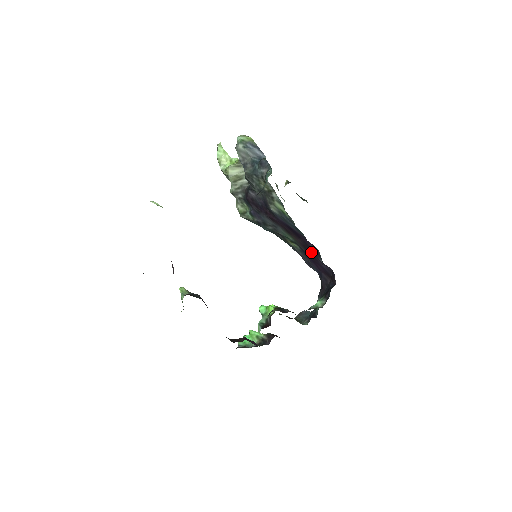
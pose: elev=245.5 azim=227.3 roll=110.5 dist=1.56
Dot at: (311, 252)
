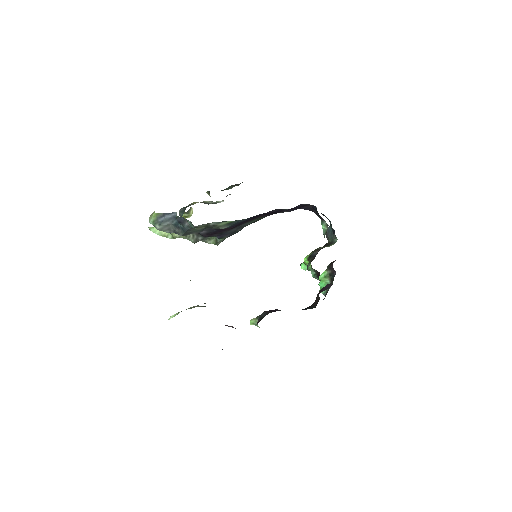
Dot at: (277, 212)
